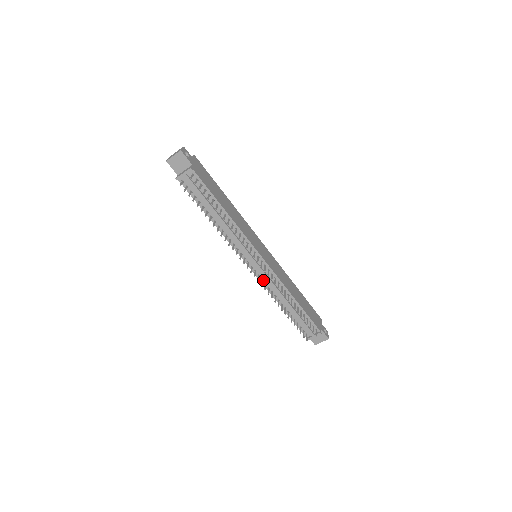
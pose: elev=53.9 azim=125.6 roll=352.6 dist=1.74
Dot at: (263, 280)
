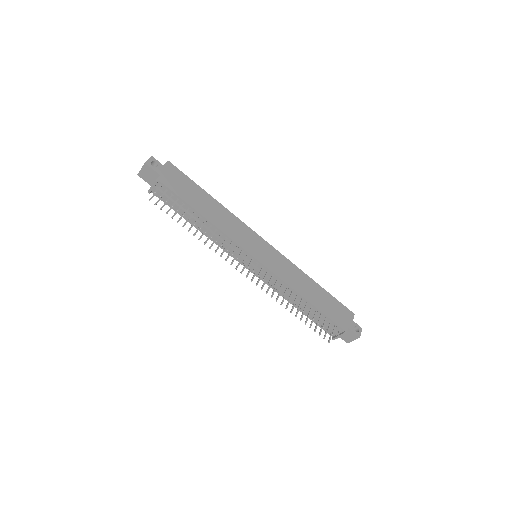
Dot at: (266, 281)
